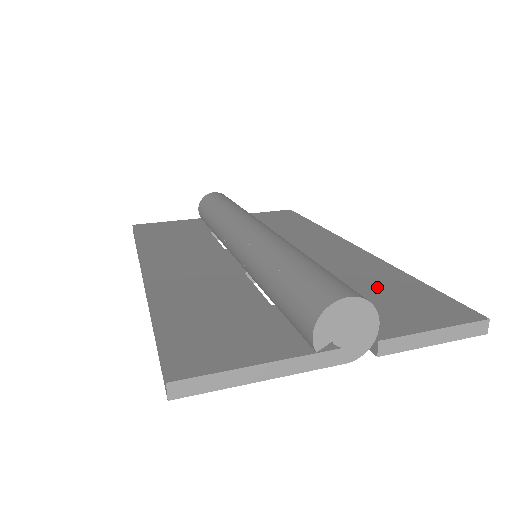
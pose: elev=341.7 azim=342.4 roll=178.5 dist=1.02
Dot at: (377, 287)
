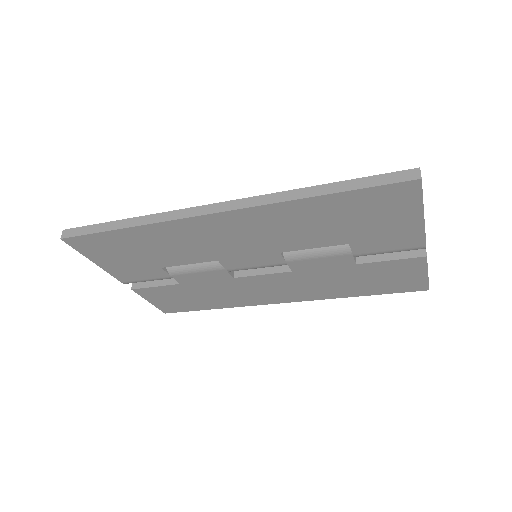
Dot at: occluded
